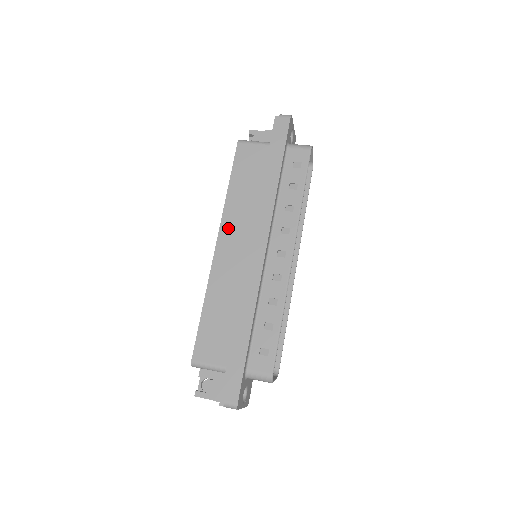
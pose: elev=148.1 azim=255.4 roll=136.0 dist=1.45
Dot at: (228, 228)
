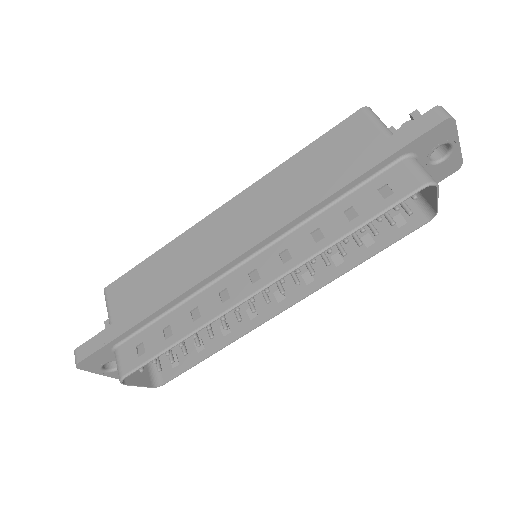
Dot at: (249, 198)
